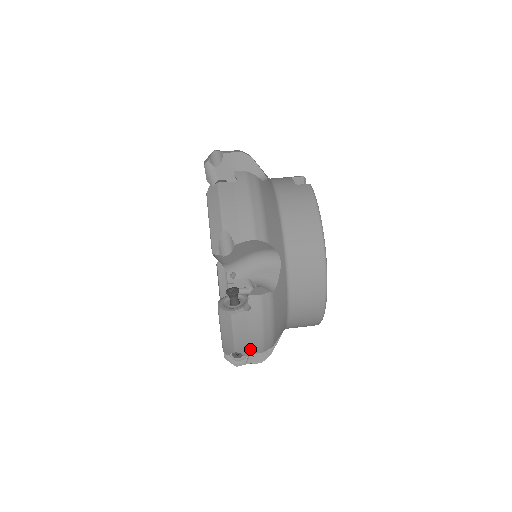
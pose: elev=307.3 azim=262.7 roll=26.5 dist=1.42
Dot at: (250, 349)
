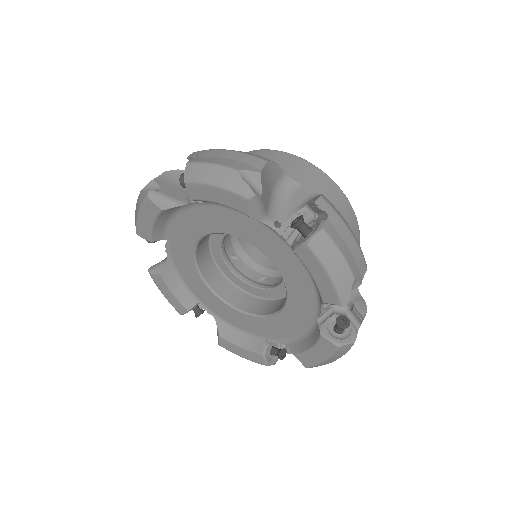
Dot at: (359, 269)
